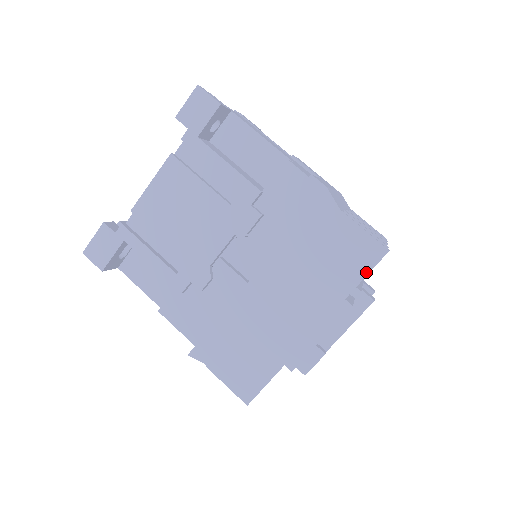
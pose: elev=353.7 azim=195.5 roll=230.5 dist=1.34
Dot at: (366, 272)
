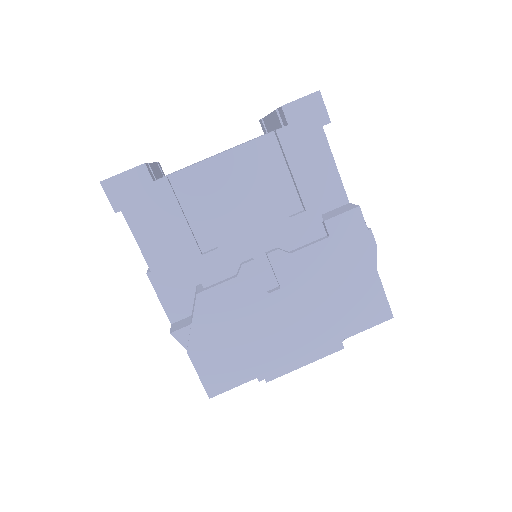
Dot at: (369, 326)
